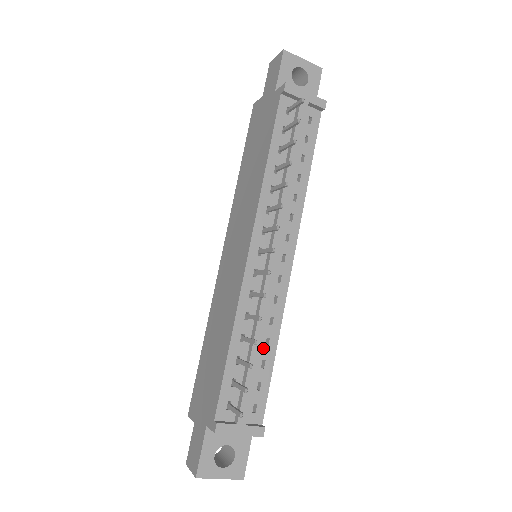
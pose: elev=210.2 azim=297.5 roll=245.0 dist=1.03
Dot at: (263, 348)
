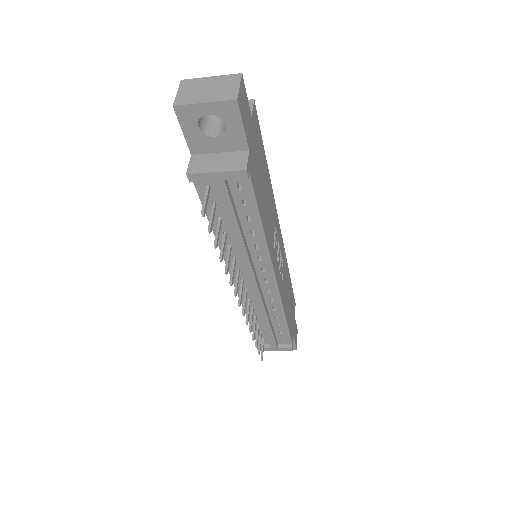
Dot at: (275, 319)
